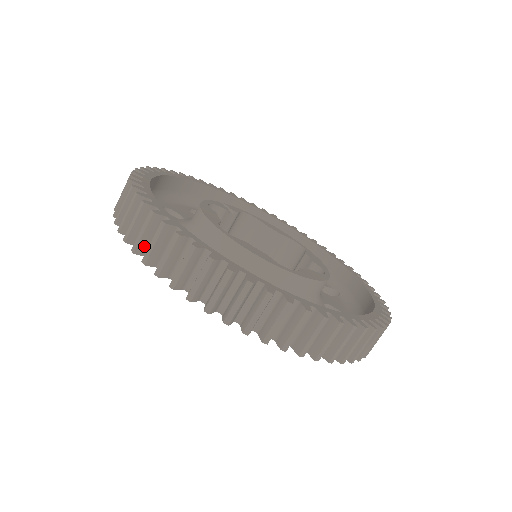
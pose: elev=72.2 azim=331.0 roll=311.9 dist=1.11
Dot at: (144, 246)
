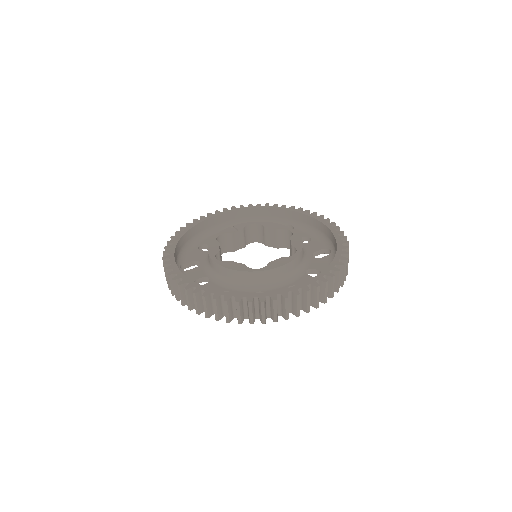
Dot at: occluded
